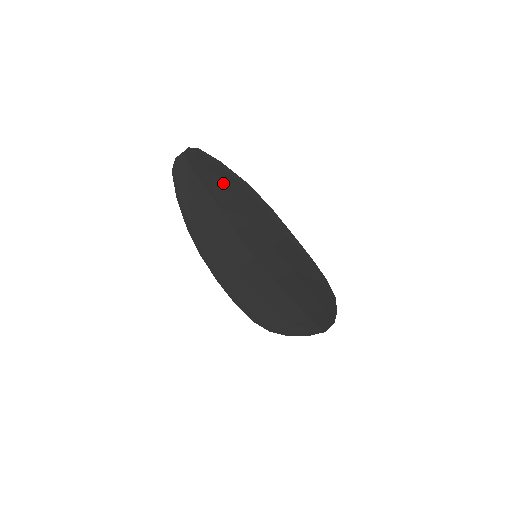
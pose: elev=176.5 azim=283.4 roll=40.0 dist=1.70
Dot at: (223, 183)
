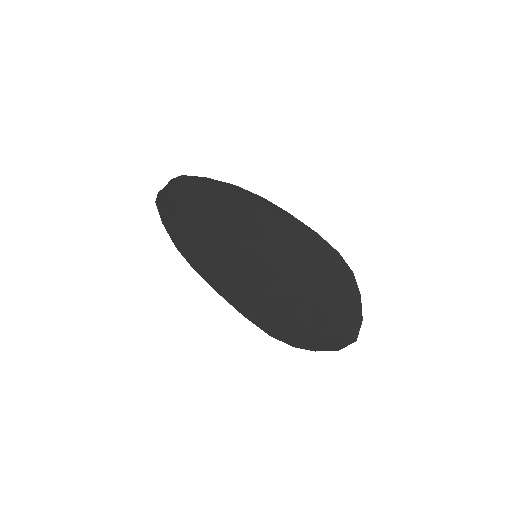
Dot at: (210, 195)
